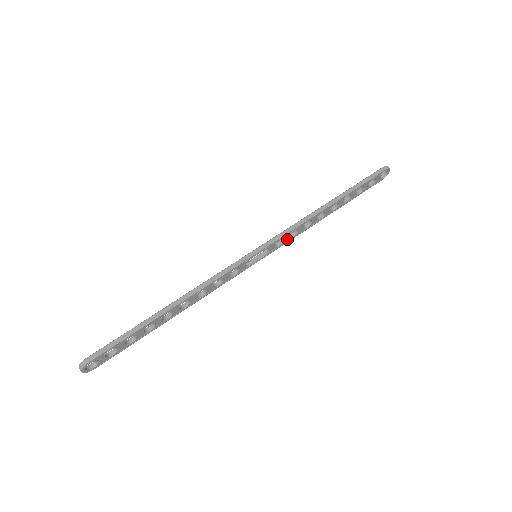
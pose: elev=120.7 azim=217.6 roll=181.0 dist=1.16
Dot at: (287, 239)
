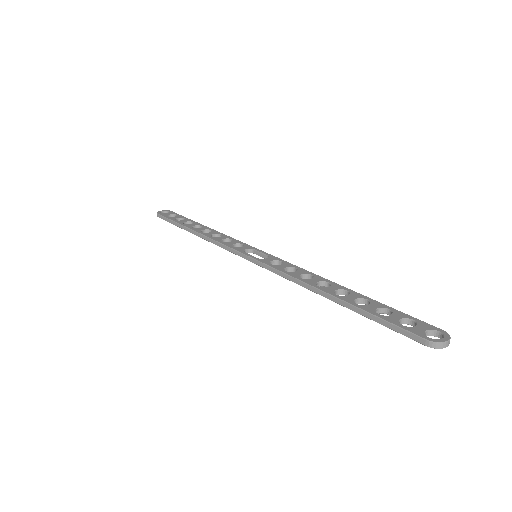
Dot at: (287, 269)
